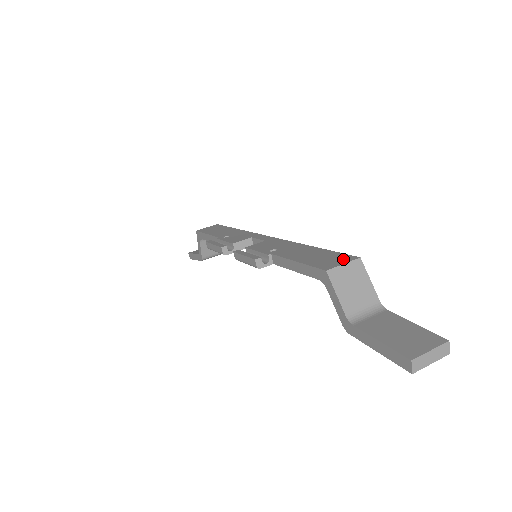
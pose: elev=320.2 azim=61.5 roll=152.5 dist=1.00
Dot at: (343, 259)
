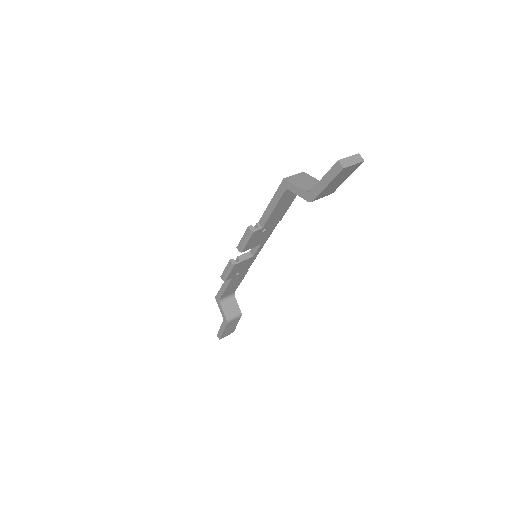
Dot at: occluded
